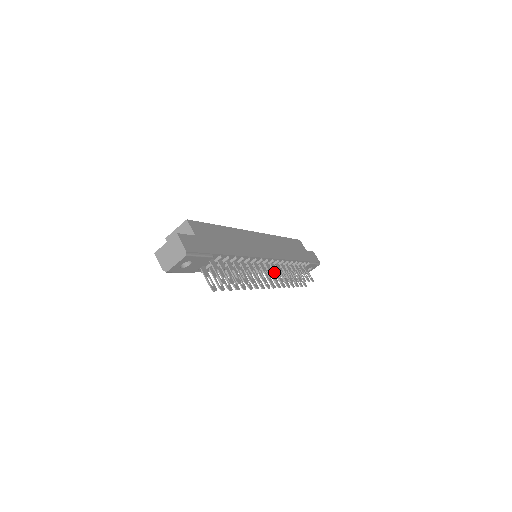
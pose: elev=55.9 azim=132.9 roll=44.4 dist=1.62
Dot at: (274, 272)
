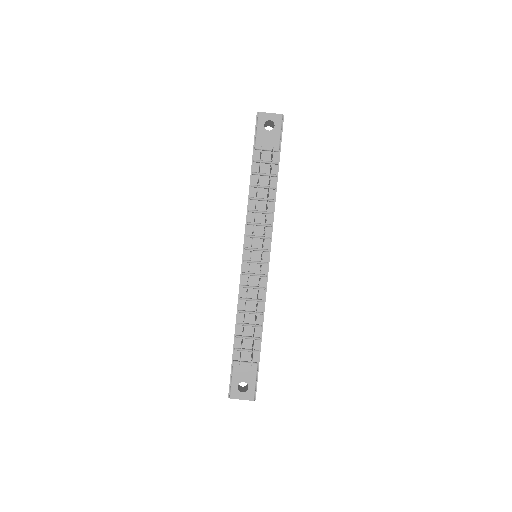
Dot at: (261, 265)
